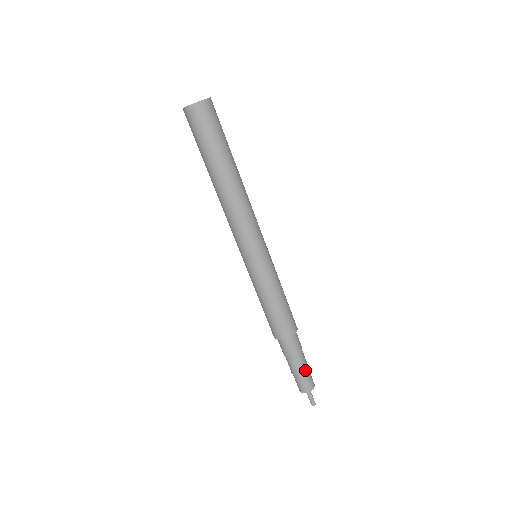
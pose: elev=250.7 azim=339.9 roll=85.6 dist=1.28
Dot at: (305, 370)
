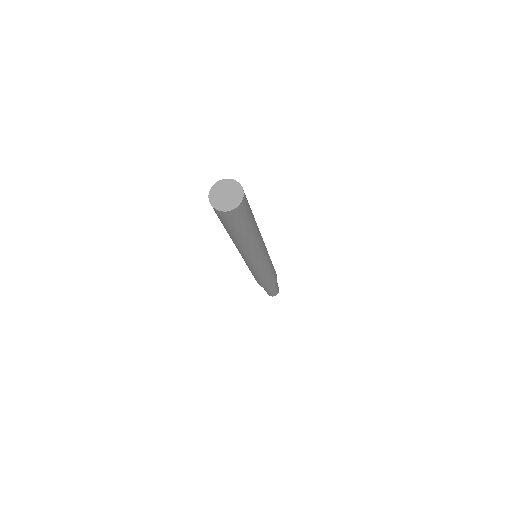
Dot at: (275, 291)
